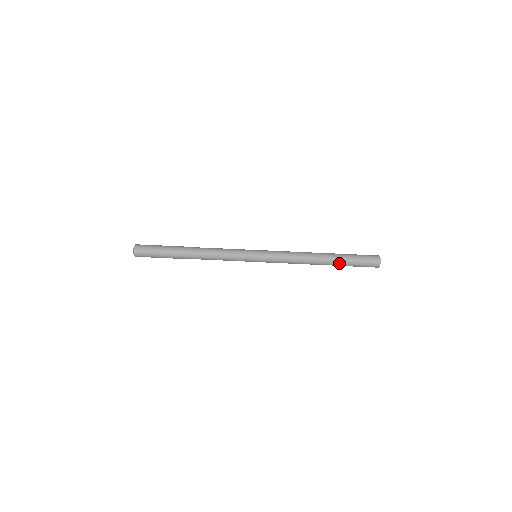
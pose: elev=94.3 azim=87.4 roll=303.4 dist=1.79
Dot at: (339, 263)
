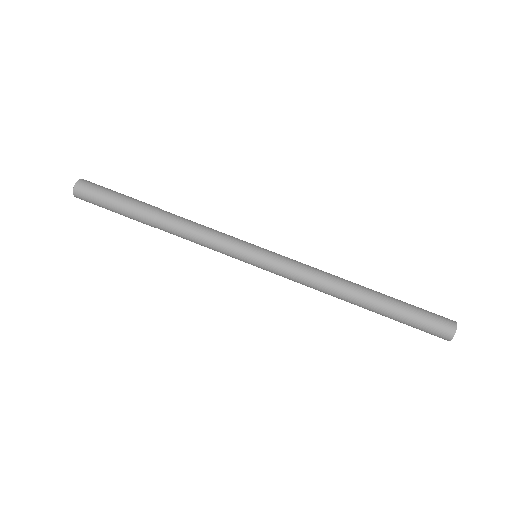
Dot at: (384, 313)
